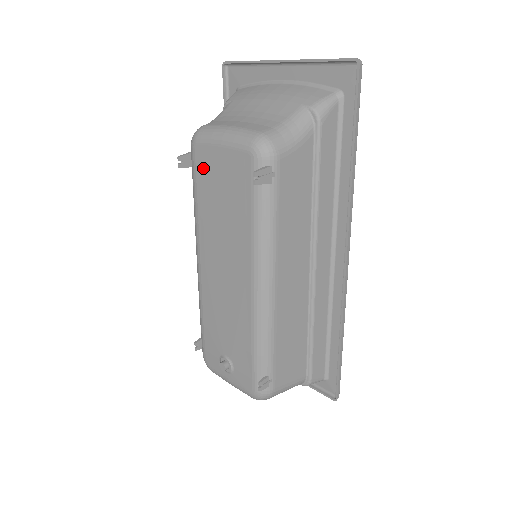
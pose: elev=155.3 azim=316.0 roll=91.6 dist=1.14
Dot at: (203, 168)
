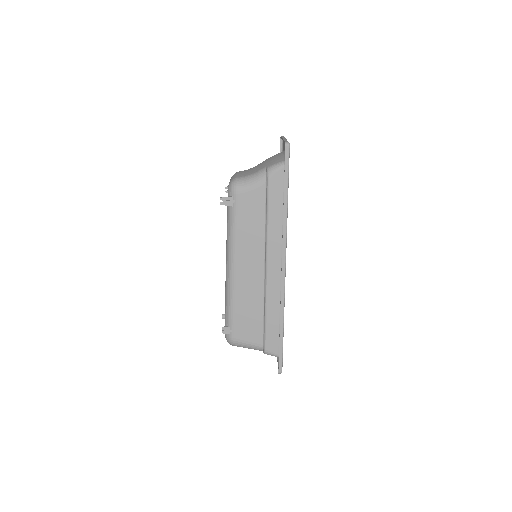
Dot at: occluded
